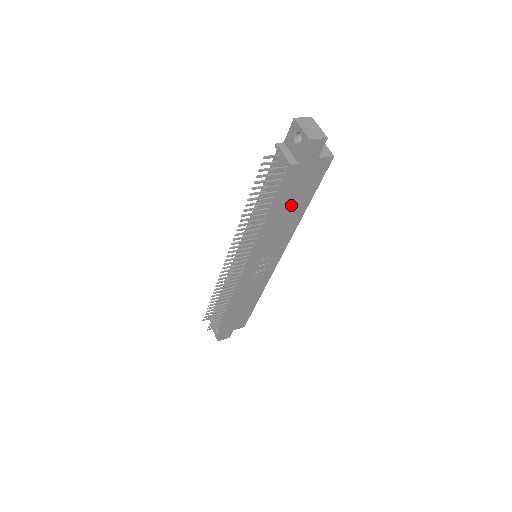
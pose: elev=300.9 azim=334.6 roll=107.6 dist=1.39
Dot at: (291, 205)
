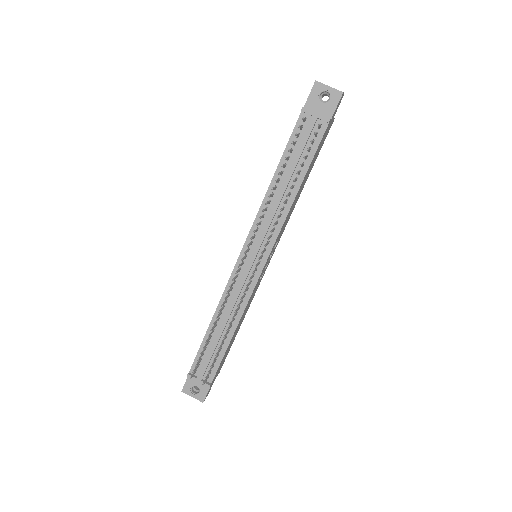
Dot at: (307, 174)
